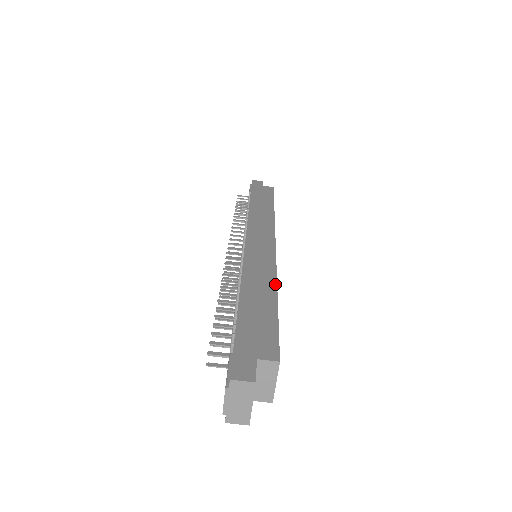
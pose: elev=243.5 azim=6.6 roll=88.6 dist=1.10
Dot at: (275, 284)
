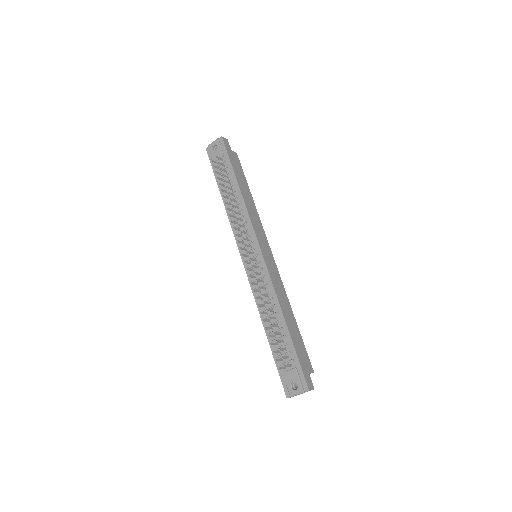
Dot at: (290, 305)
